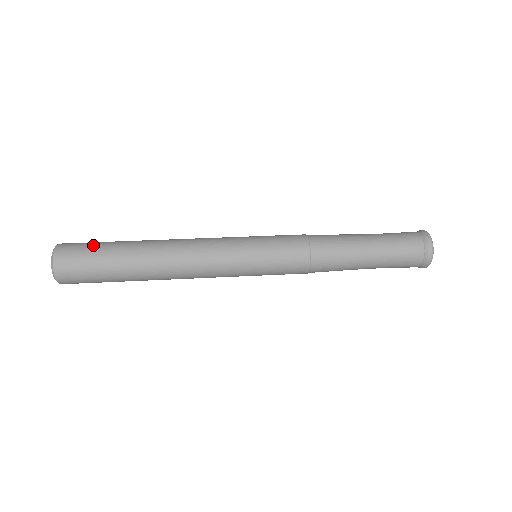
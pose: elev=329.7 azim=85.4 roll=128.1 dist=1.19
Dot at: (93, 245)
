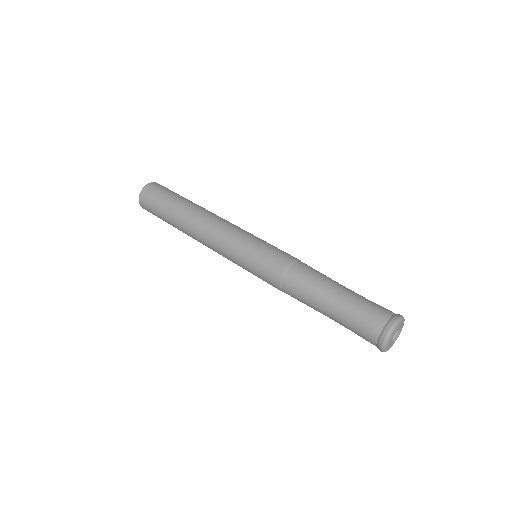
Dot at: (156, 205)
